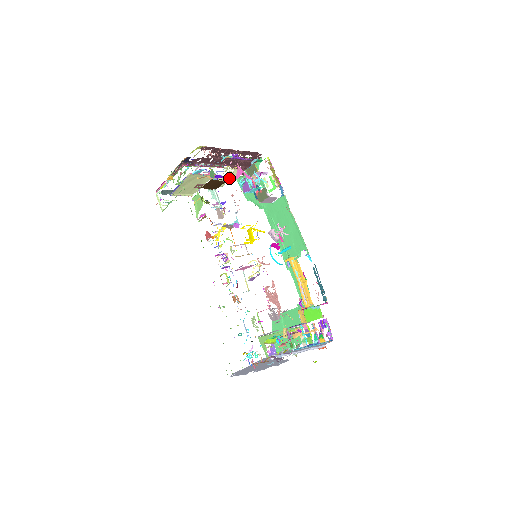
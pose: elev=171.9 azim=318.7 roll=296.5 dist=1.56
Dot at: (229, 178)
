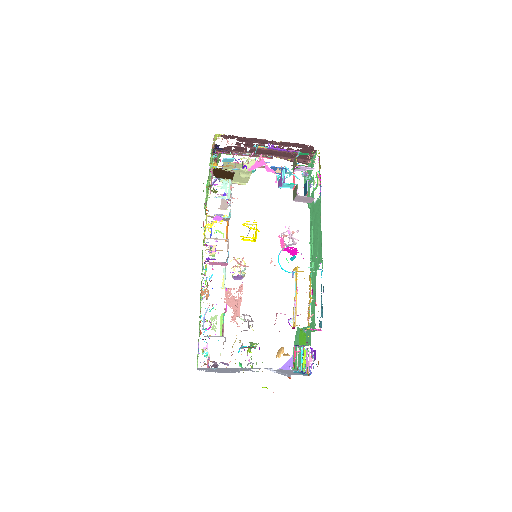
Dot at: occluded
